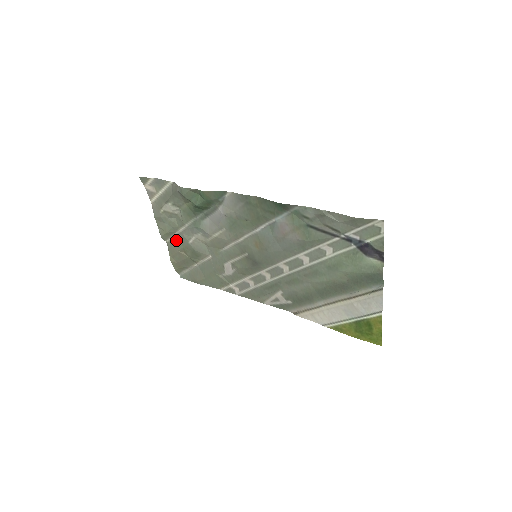
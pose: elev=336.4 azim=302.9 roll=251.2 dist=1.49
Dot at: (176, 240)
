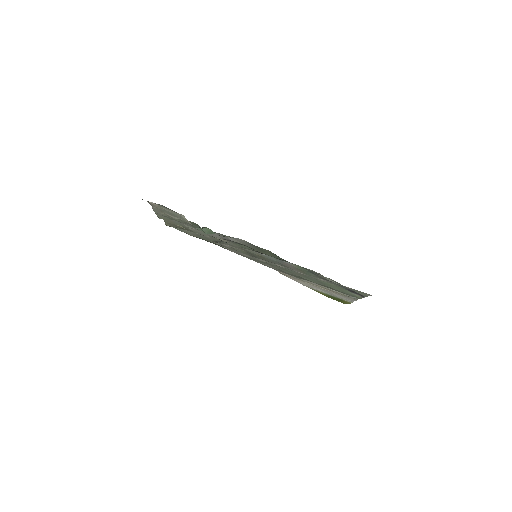
Dot at: (174, 221)
